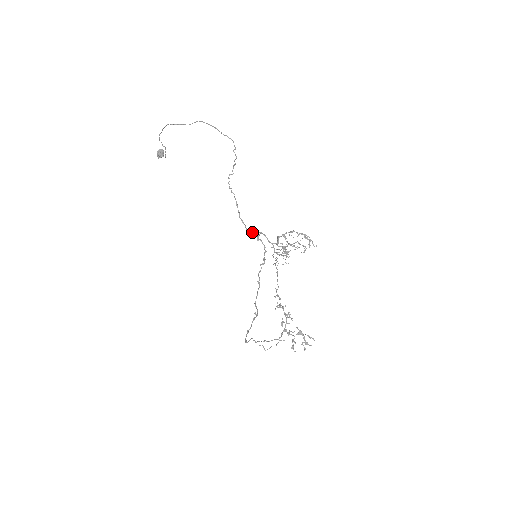
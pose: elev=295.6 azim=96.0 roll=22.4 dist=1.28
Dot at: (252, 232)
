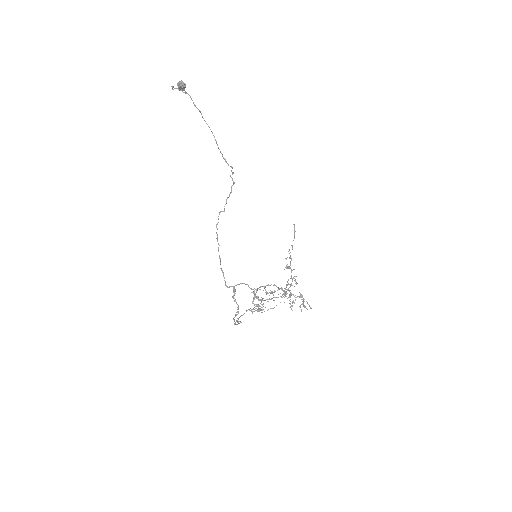
Dot at: occluded
